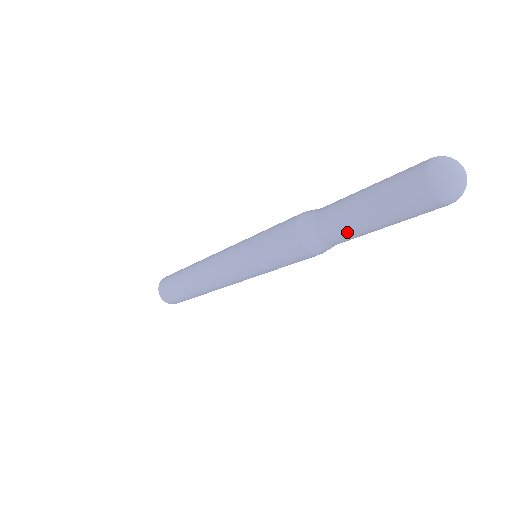
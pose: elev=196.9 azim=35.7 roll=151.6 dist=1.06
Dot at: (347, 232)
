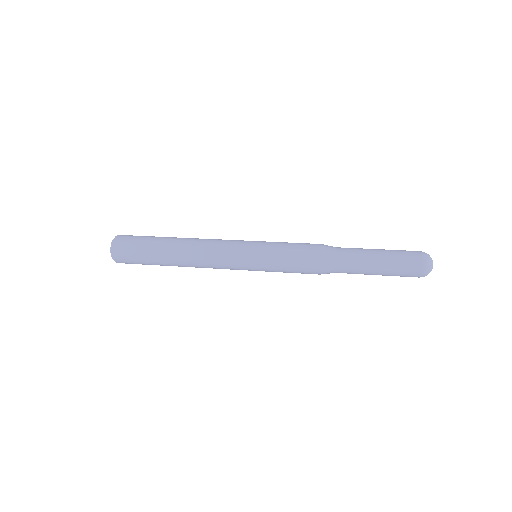
Dot at: occluded
